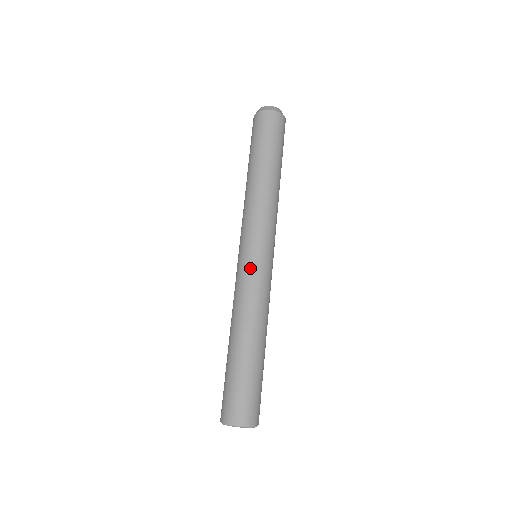
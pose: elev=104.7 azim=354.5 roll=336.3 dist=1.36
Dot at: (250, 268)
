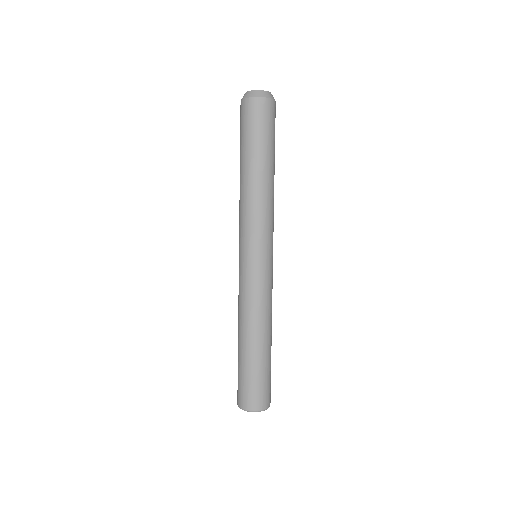
Dot at: (252, 274)
